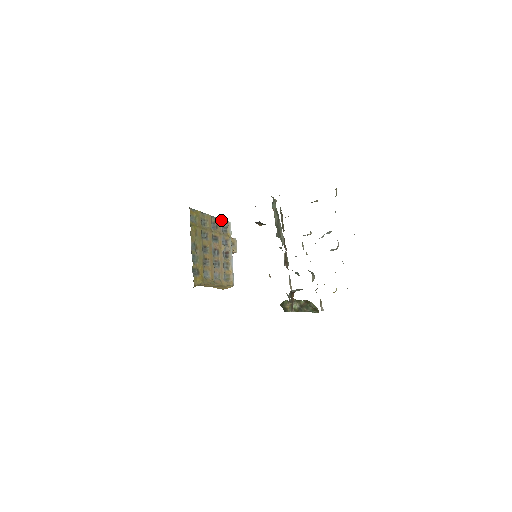
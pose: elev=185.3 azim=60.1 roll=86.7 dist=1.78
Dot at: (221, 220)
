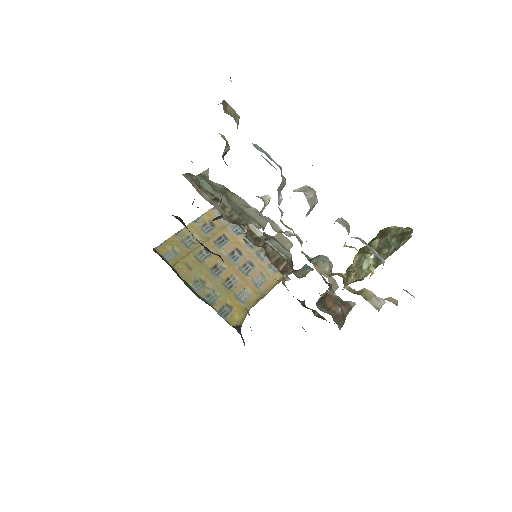
Dot at: (212, 210)
